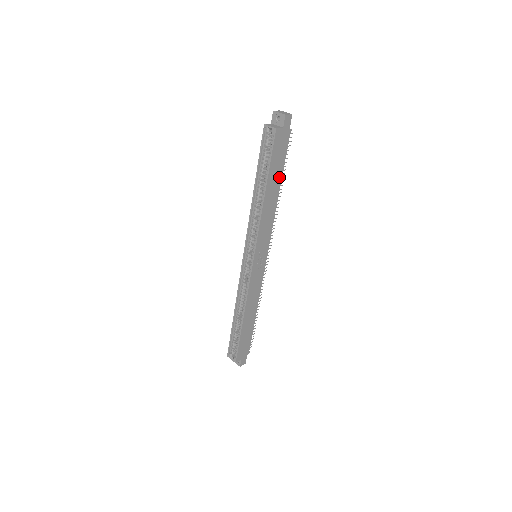
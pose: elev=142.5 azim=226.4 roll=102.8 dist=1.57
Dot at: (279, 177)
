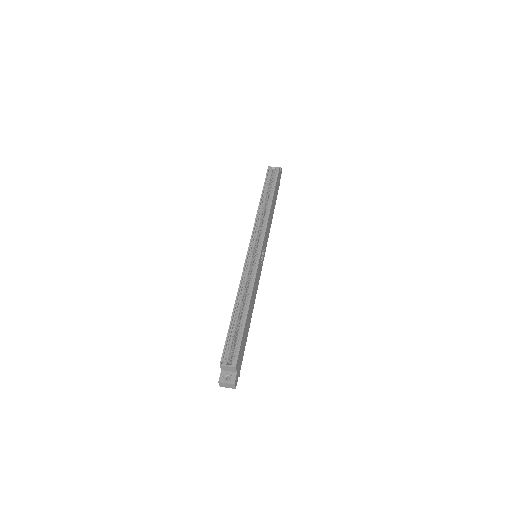
Dot at: (275, 203)
